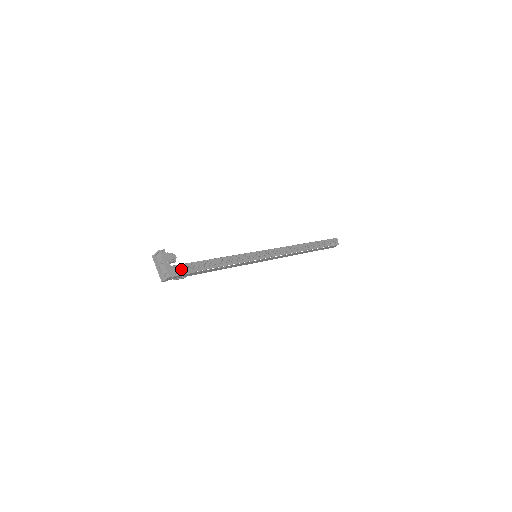
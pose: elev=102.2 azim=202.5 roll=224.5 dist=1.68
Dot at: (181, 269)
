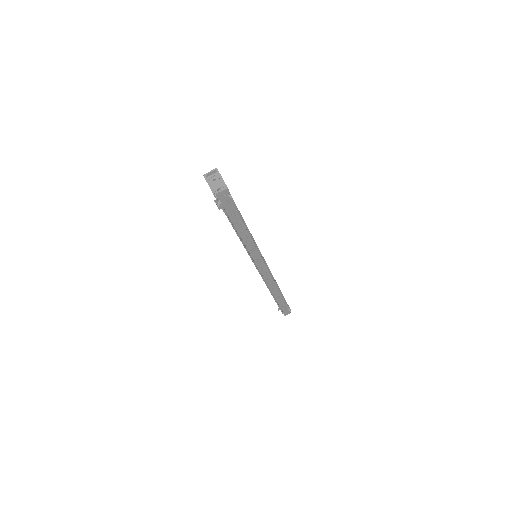
Dot at: occluded
